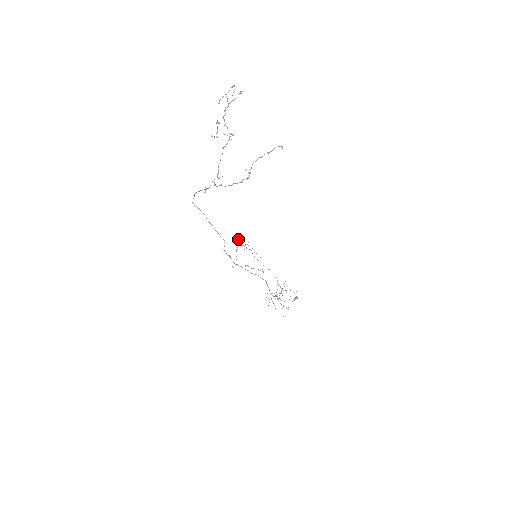
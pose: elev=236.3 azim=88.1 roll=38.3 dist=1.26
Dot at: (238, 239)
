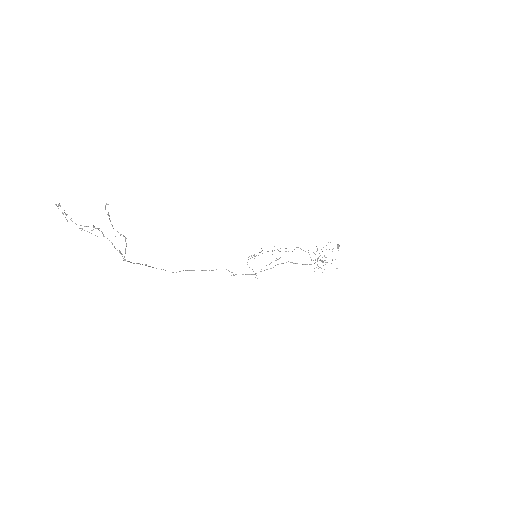
Dot at: (251, 255)
